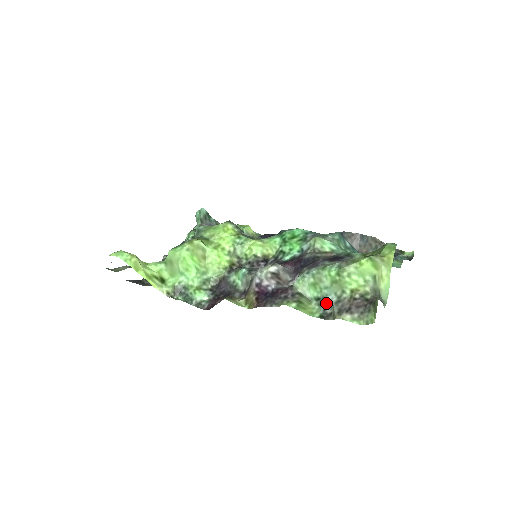
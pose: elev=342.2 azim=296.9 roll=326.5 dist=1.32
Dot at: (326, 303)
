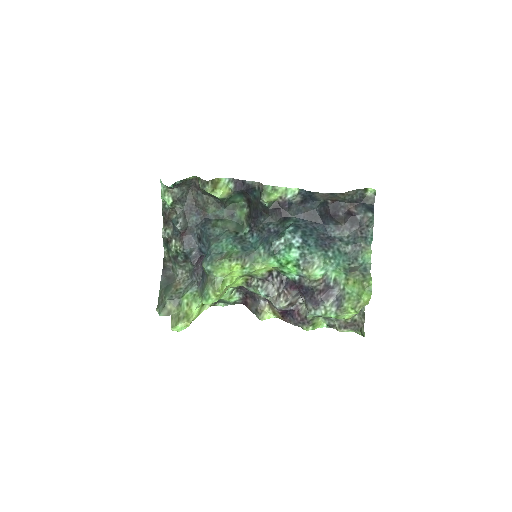
Dot at: (329, 319)
